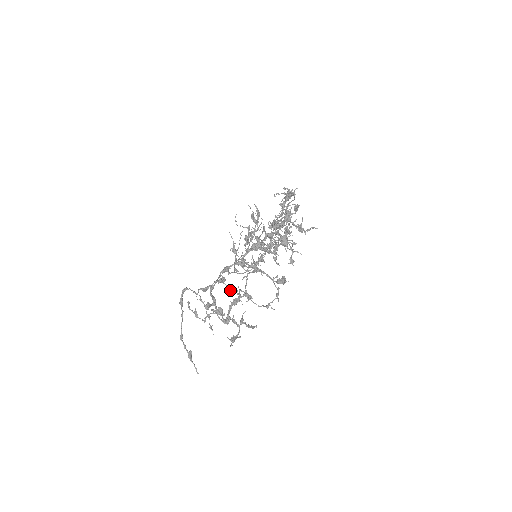
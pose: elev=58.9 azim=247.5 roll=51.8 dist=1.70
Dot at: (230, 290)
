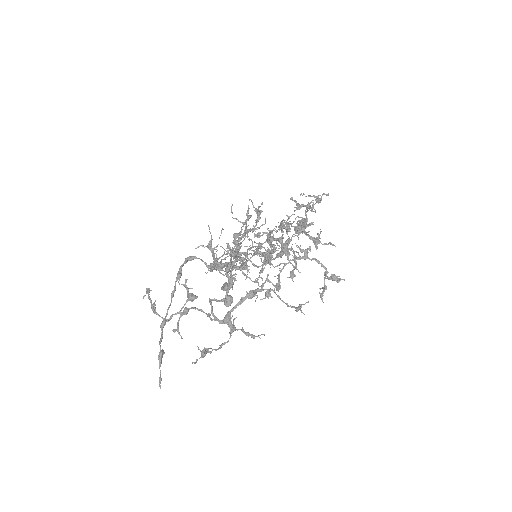
Dot at: (246, 278)
